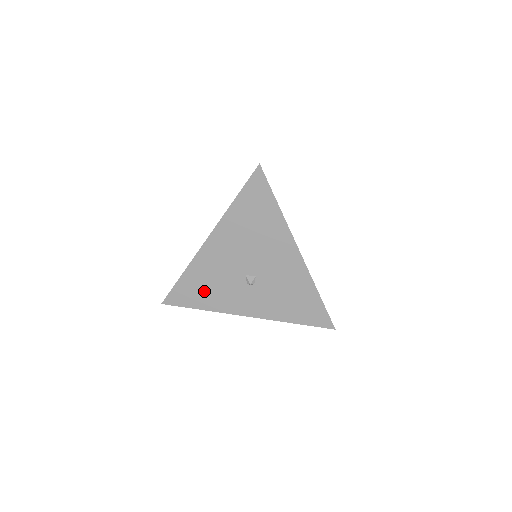
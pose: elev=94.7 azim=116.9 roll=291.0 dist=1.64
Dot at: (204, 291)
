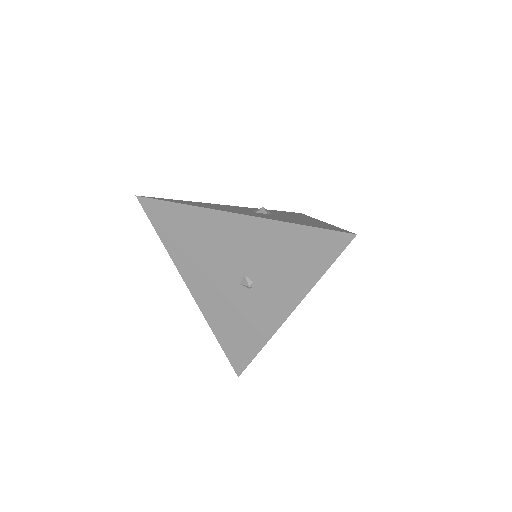
Dot at: (241, 333)
